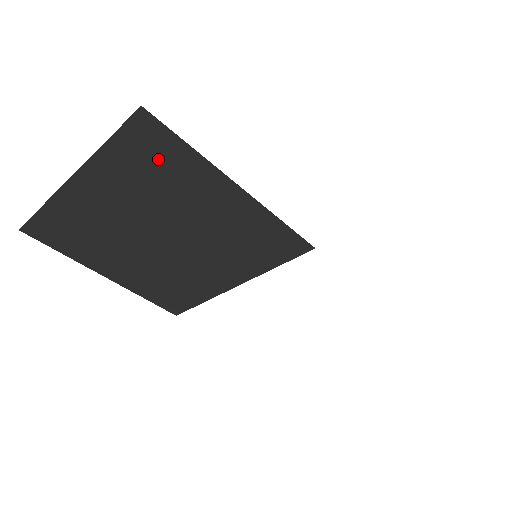
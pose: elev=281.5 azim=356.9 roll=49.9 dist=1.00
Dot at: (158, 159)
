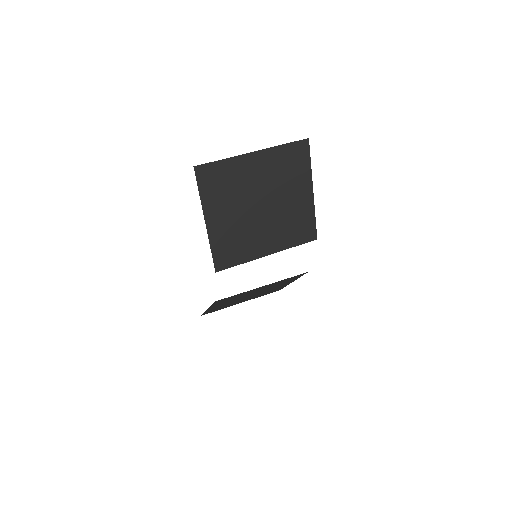
Dot at: (296, 162)
